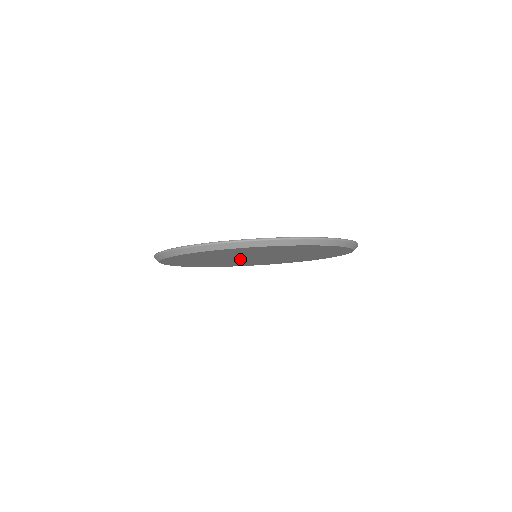
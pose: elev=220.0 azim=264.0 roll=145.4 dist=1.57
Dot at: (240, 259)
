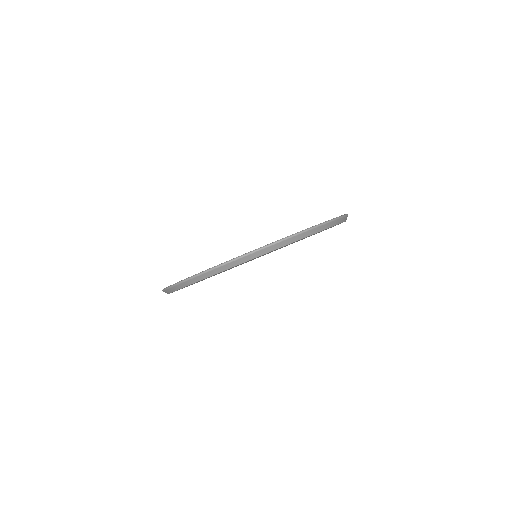
Dot at: (243, 263)
